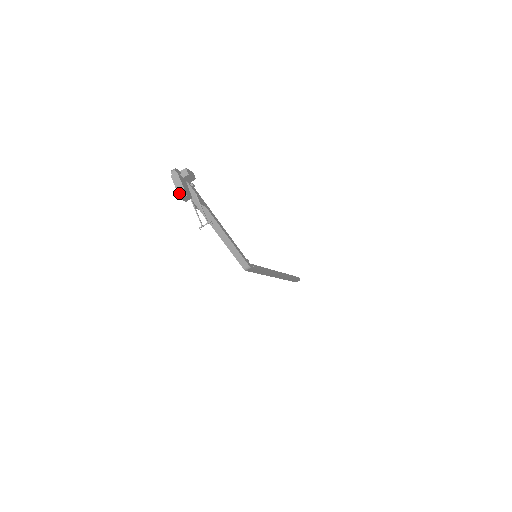
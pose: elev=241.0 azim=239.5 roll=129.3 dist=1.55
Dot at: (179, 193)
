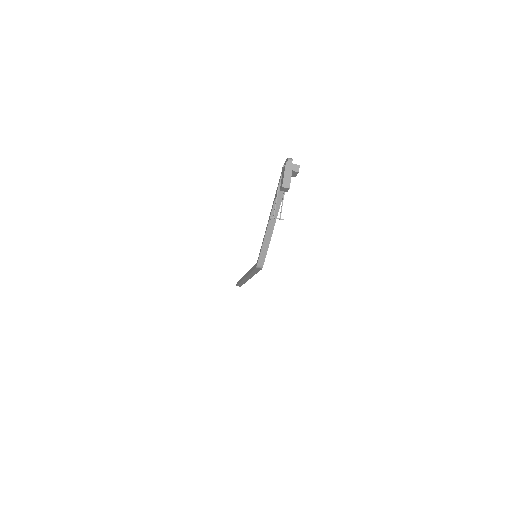
Dot at: (284, 181)
